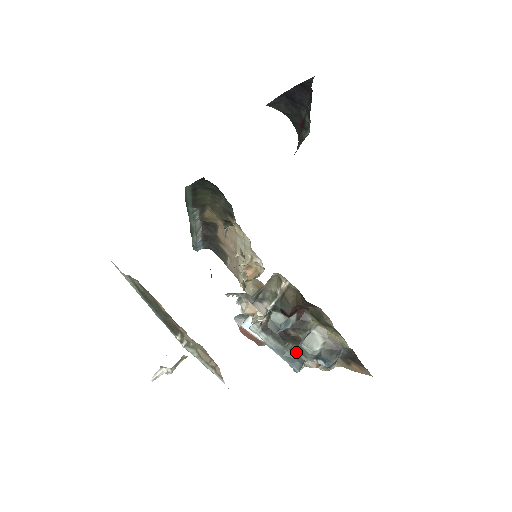
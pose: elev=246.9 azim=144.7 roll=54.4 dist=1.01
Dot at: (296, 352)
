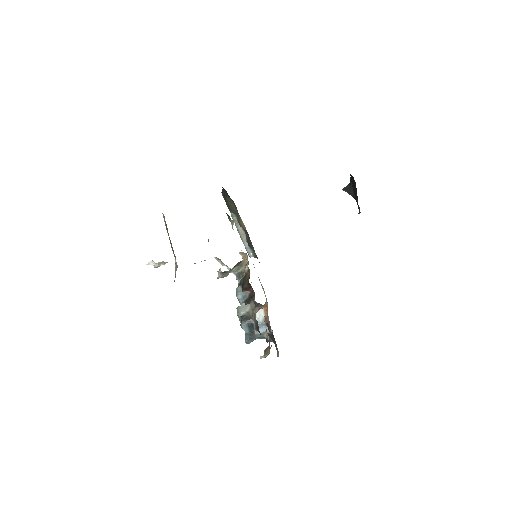
Dot at: occluded
